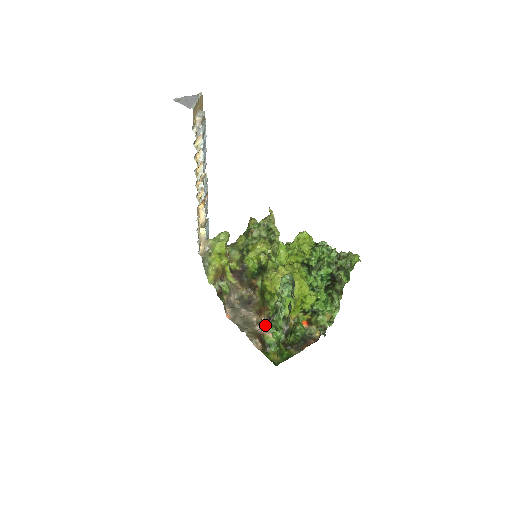
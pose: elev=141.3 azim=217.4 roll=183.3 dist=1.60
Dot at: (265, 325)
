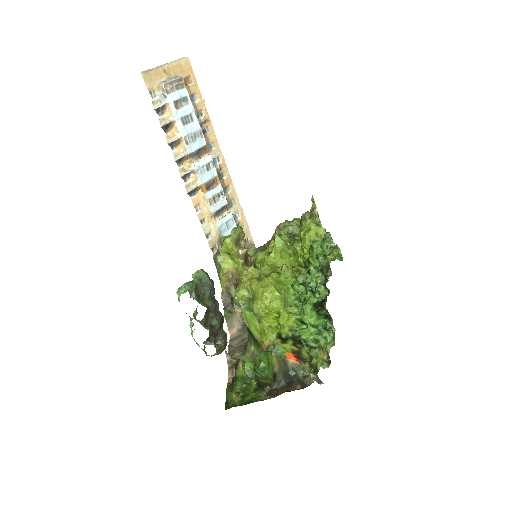
Dot at: occluded
